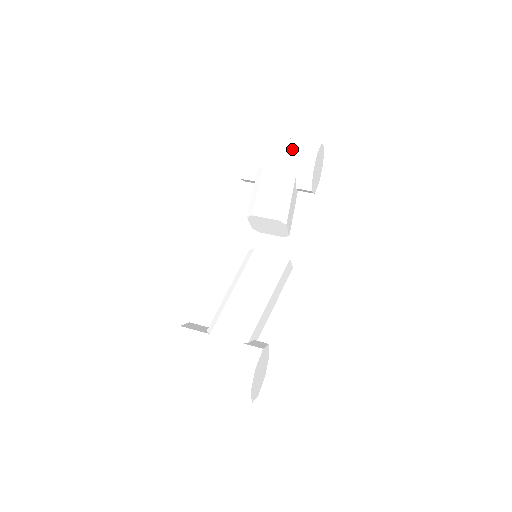
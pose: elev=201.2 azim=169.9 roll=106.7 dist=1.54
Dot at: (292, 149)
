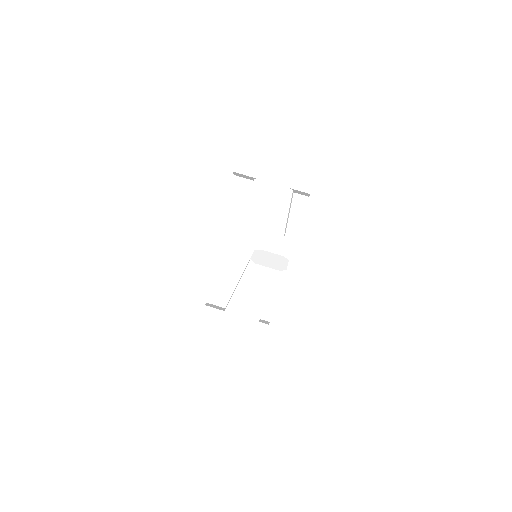
Dot at: (290, 168)
